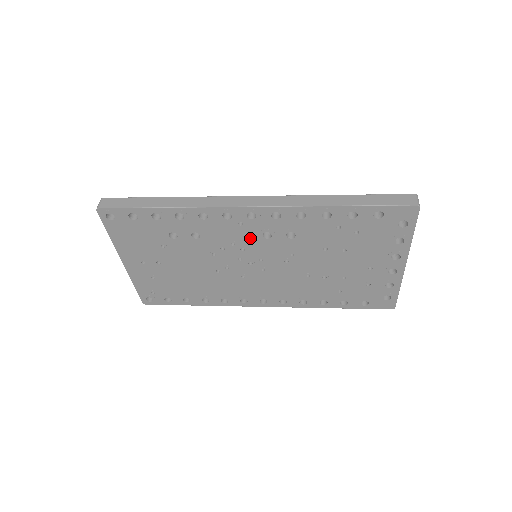
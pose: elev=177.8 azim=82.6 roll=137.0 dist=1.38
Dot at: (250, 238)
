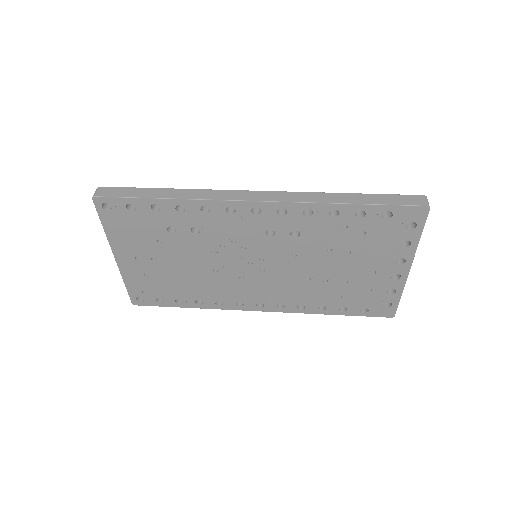
Dot at: (252, 235)
